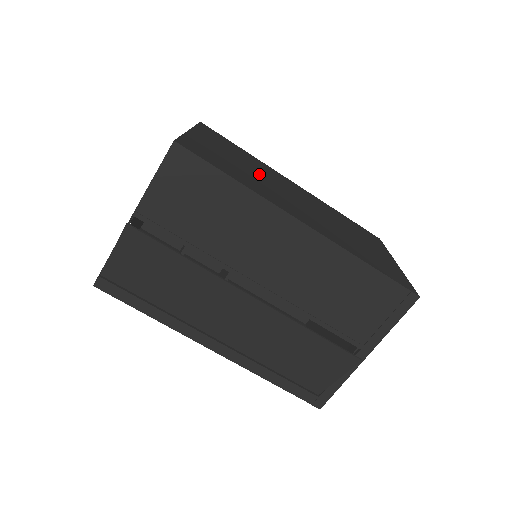
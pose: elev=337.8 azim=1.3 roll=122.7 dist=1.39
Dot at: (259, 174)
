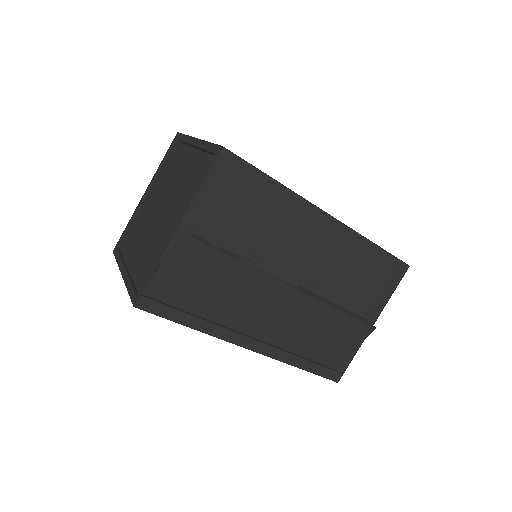
Dot at: occluded
